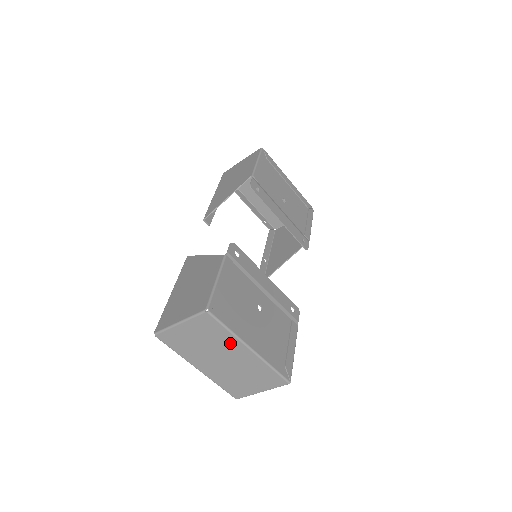
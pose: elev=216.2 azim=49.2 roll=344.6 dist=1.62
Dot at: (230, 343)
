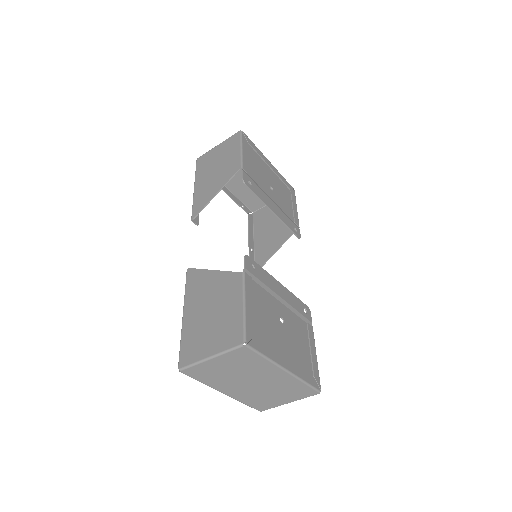
Dot at: (265, 369)
